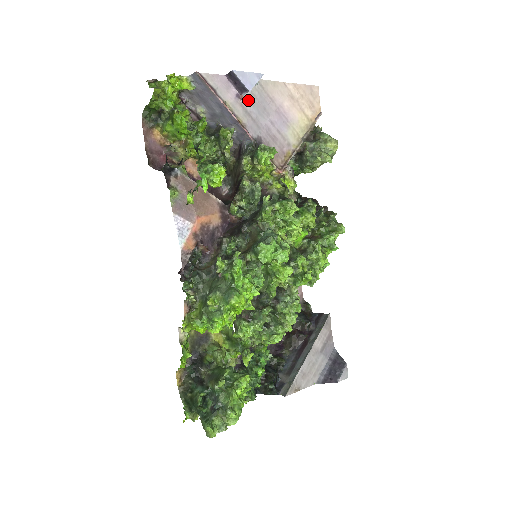
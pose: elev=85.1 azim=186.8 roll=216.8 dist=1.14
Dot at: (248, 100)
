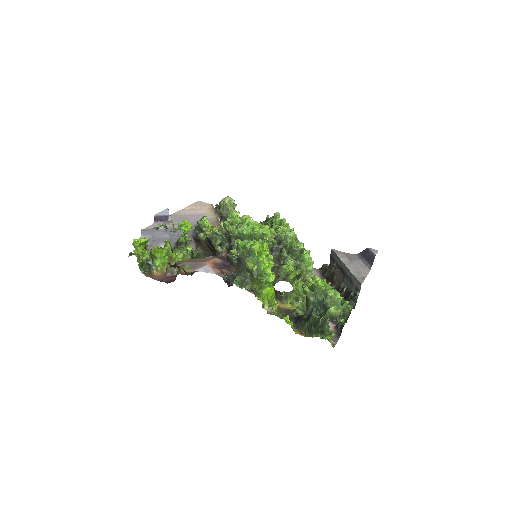
Dot at: (174, 222)
